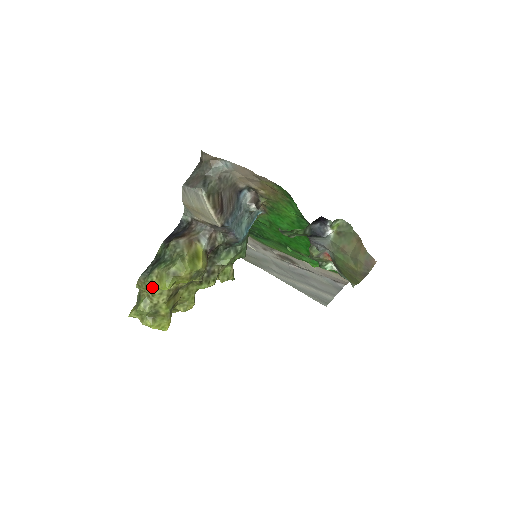
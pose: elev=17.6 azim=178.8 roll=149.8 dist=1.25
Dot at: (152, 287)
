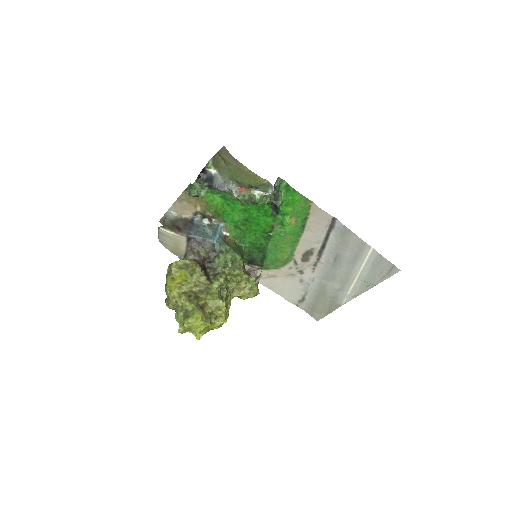
Dot at: (169, 295)
